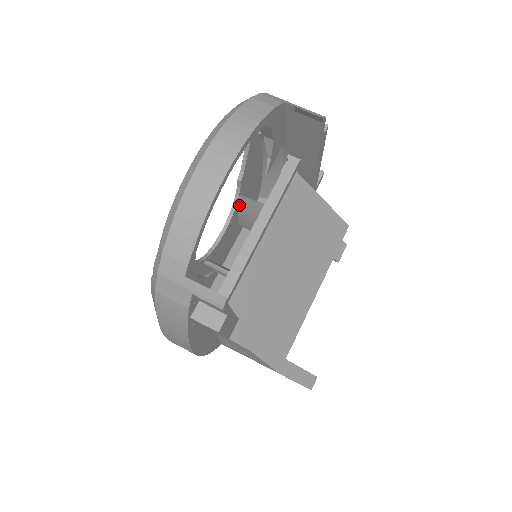
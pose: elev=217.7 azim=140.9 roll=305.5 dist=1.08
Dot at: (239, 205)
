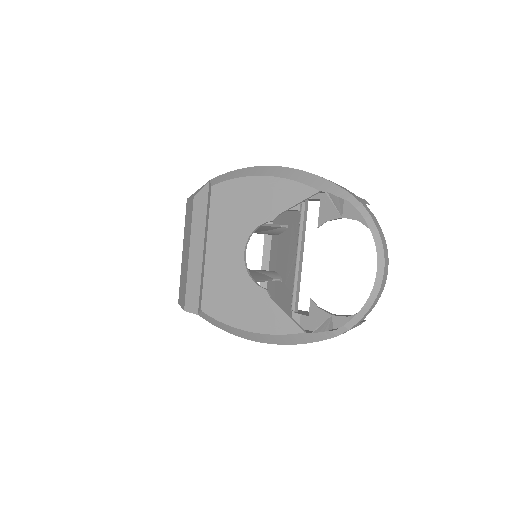
Dot at: (251, 228)
